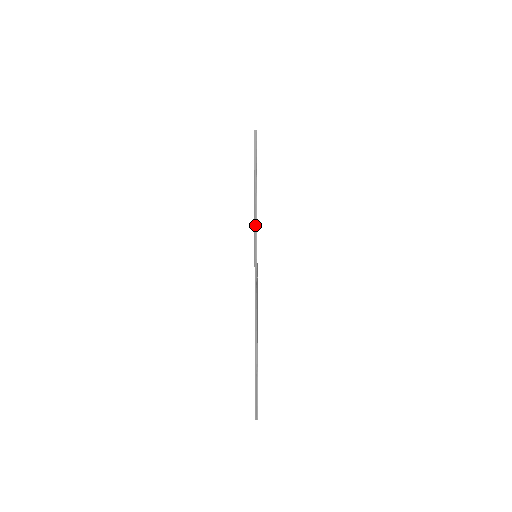
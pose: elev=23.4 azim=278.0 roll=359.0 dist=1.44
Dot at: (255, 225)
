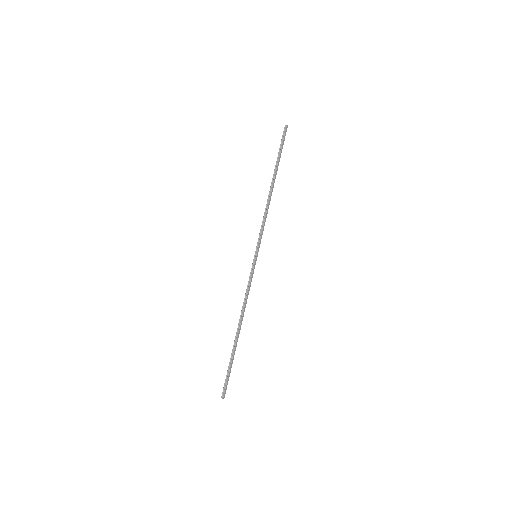
Dot at: (262, 226)
